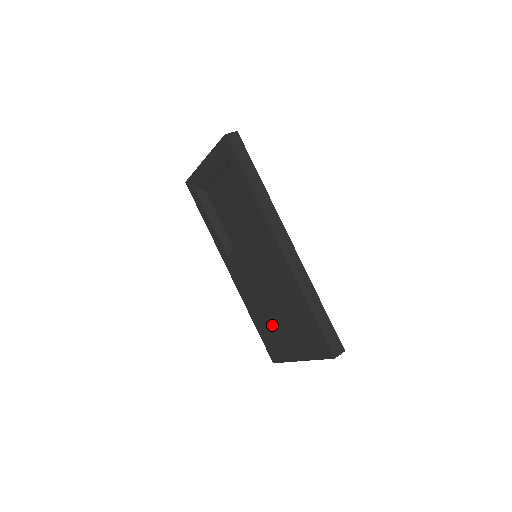
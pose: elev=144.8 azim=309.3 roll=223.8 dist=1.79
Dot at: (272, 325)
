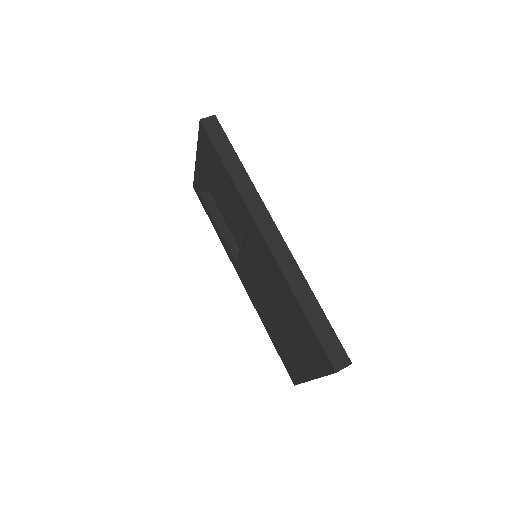
Dot at: (282, 337)
